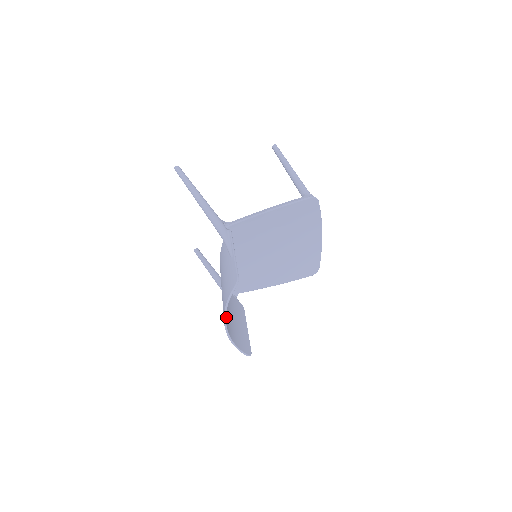
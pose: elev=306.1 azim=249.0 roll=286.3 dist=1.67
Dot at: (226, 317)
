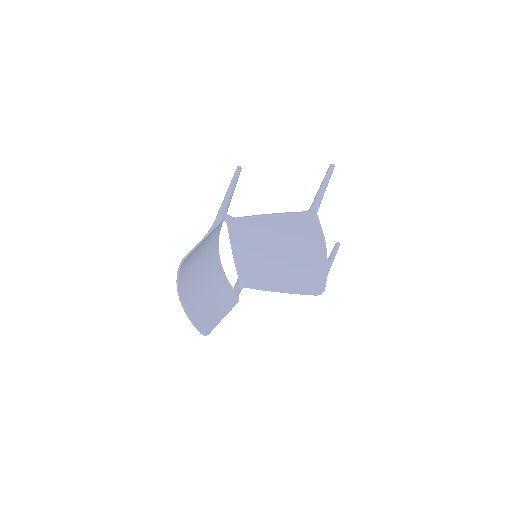
Dot at: (189, 292)
